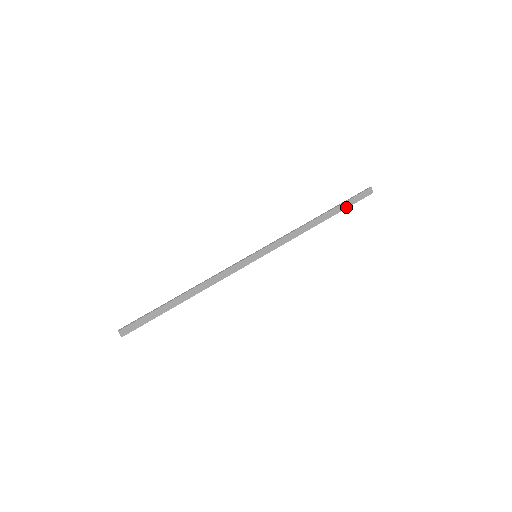
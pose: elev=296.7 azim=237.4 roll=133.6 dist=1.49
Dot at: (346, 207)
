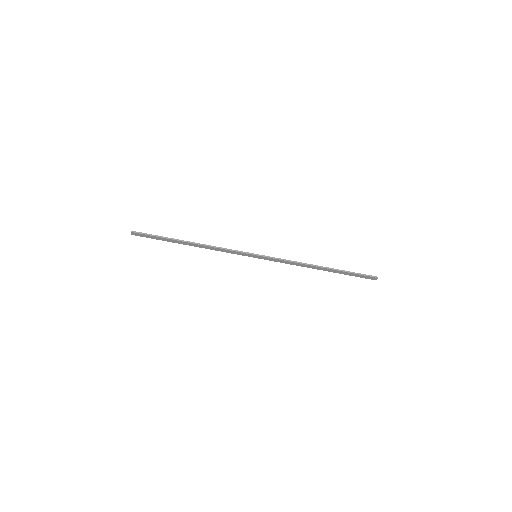
Dot at: (347, 274)
